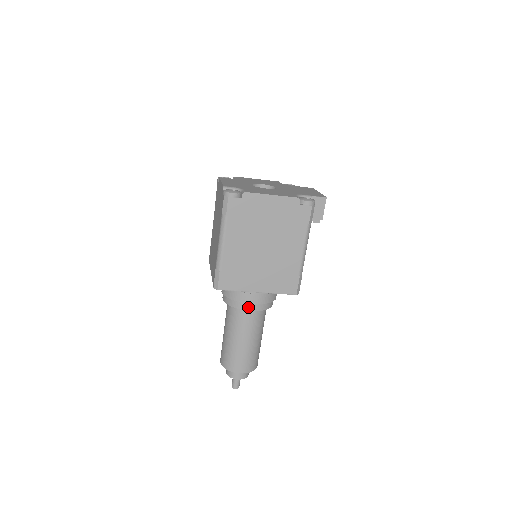
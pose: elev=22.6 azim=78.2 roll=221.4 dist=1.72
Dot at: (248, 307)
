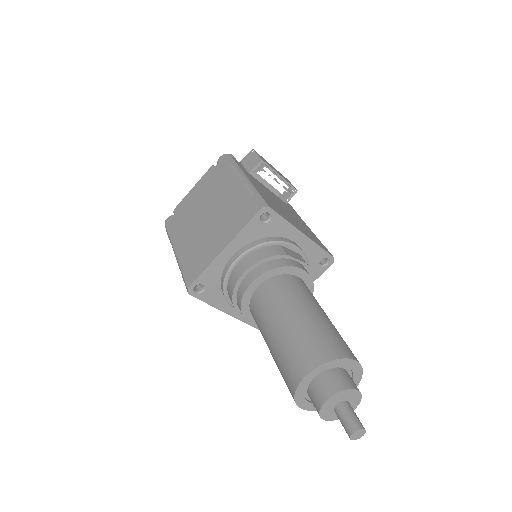
Dot at: (246, 283)
